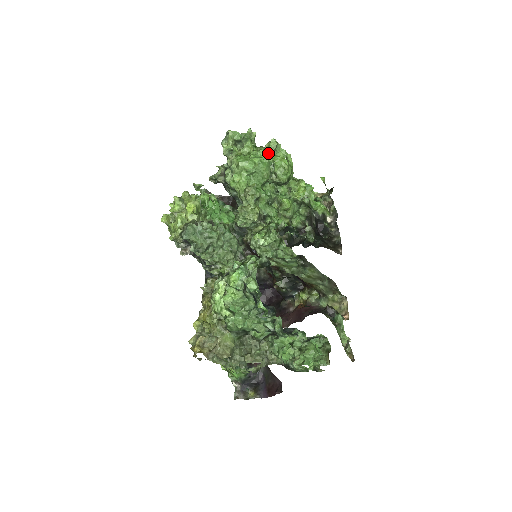
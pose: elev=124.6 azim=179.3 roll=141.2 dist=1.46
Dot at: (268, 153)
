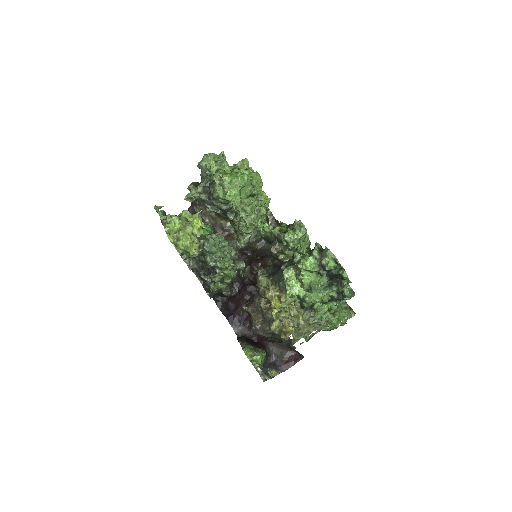
Dot at: occluded
